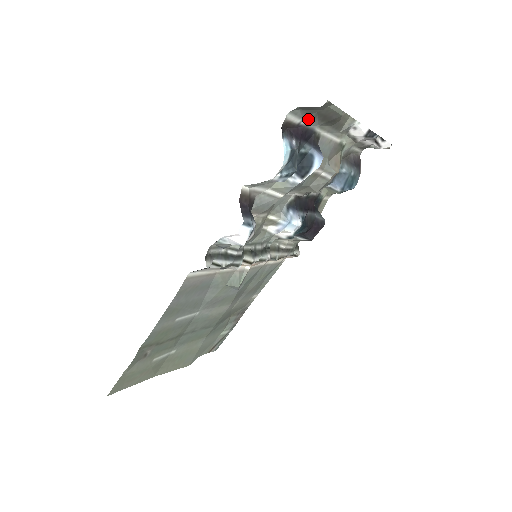
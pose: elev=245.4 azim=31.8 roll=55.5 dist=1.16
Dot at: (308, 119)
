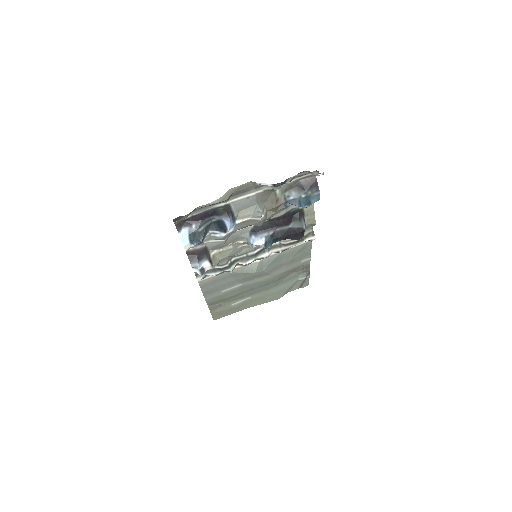
Dot at: (197, 212)
